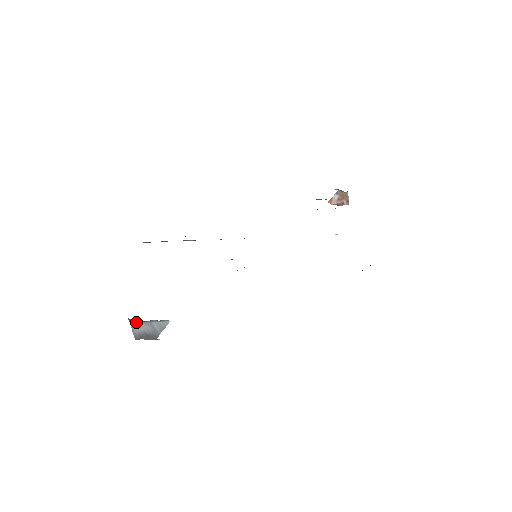
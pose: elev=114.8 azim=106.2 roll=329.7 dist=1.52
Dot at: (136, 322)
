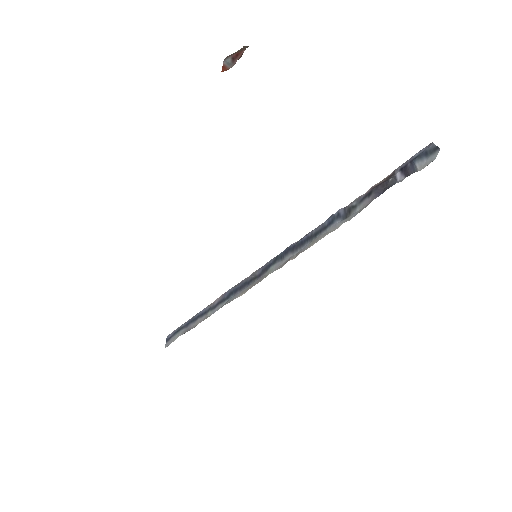
Dot at: occluded
